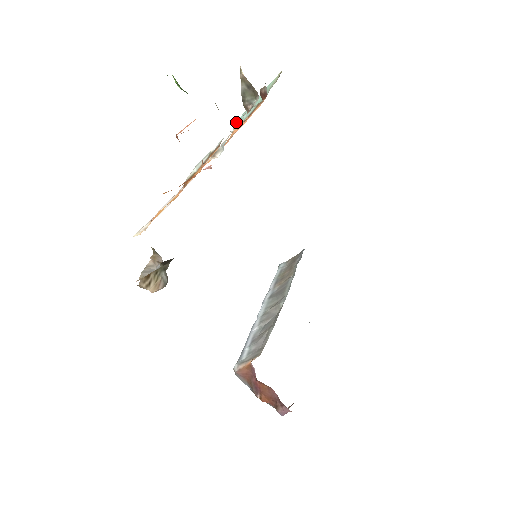
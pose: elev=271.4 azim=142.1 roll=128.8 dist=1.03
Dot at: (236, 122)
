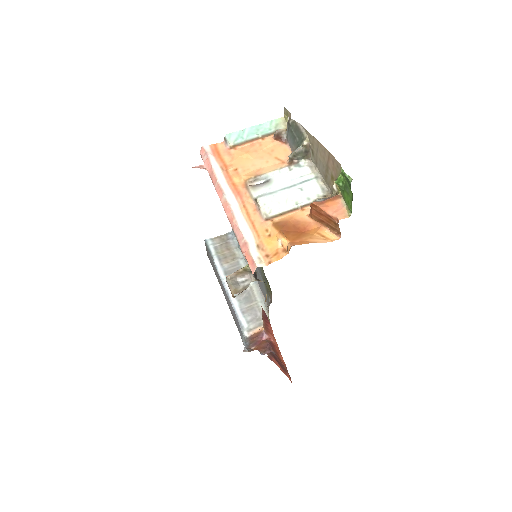
Dot at: (231, 135)
